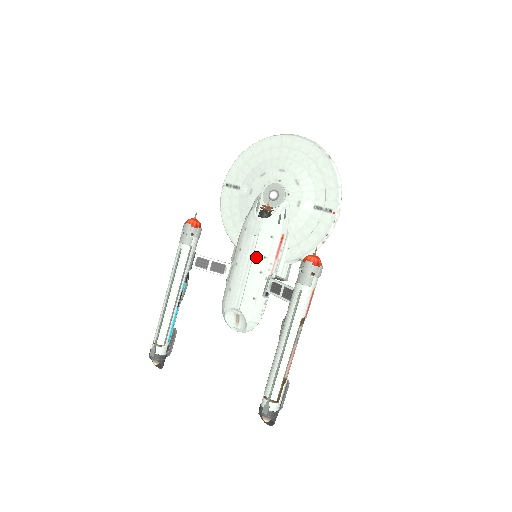
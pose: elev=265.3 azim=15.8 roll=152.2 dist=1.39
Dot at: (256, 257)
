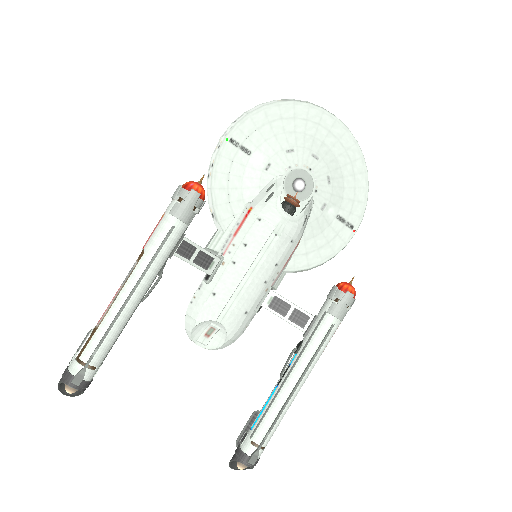
Dot at: (267, 262)
